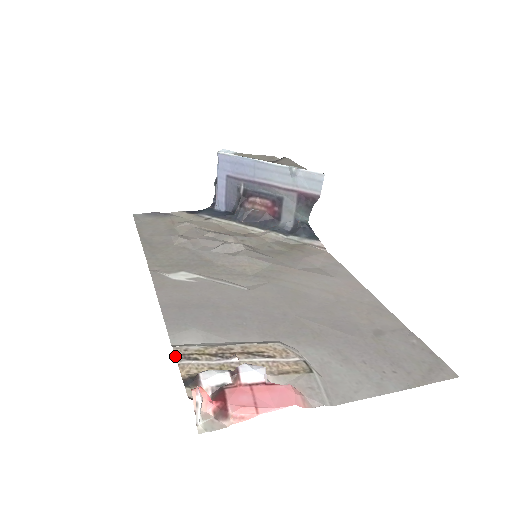
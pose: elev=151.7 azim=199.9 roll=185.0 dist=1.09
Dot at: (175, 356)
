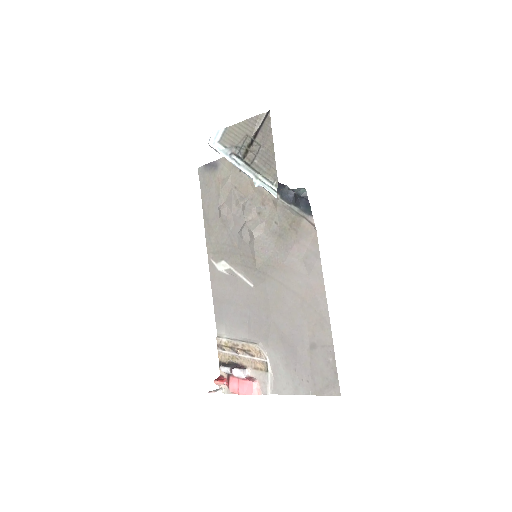
Dot at: (217, 345)
